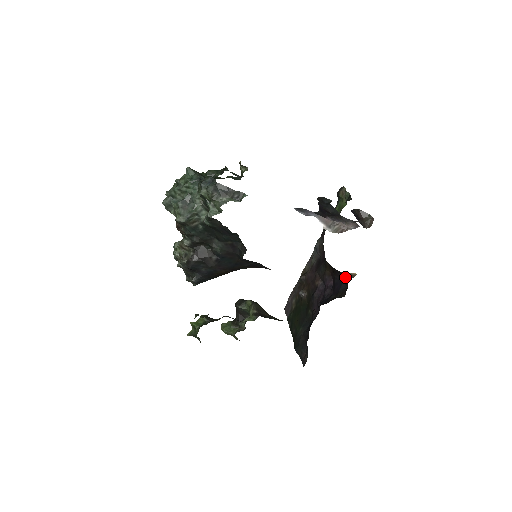
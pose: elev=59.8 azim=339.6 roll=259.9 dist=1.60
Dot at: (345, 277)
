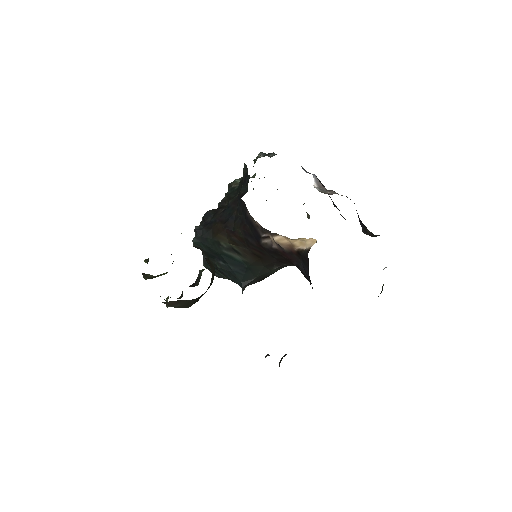
Dot at: occluded
